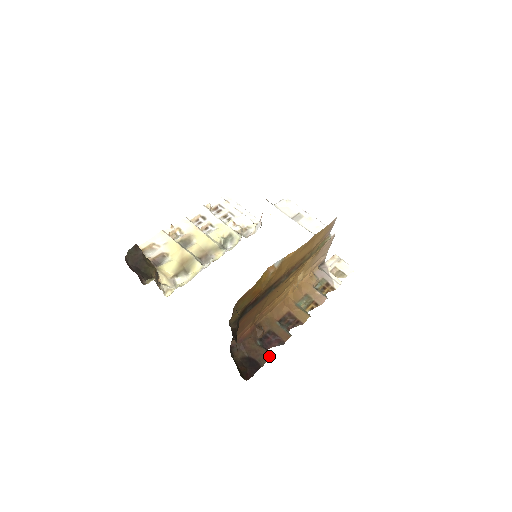
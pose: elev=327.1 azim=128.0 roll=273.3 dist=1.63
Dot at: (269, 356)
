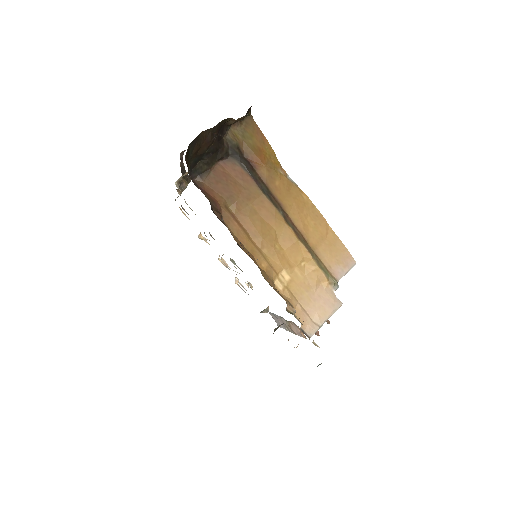
Dot at: occluded
